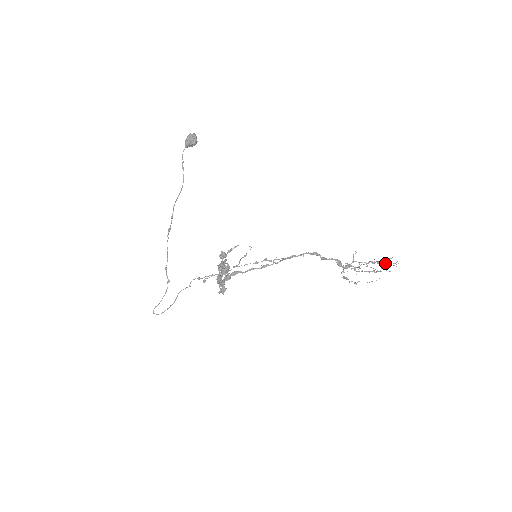
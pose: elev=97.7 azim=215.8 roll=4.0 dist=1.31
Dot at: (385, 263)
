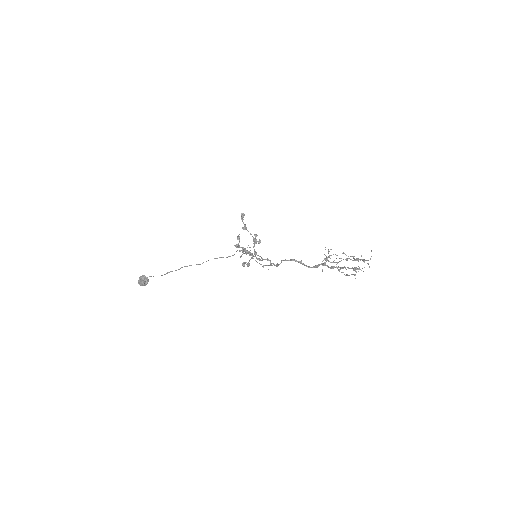
Dot at: occluded
